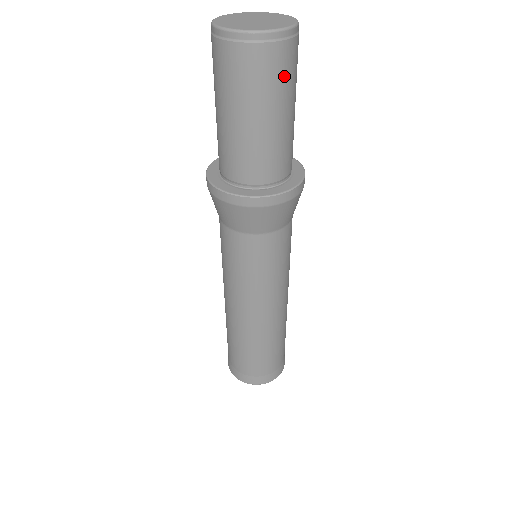
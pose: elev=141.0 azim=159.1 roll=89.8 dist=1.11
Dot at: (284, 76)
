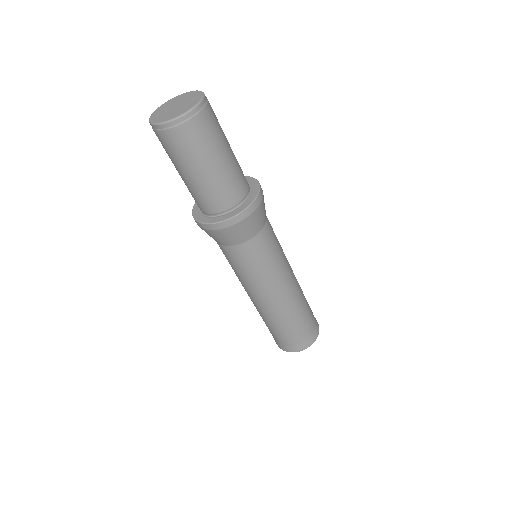
Dot at: (217, 124)
